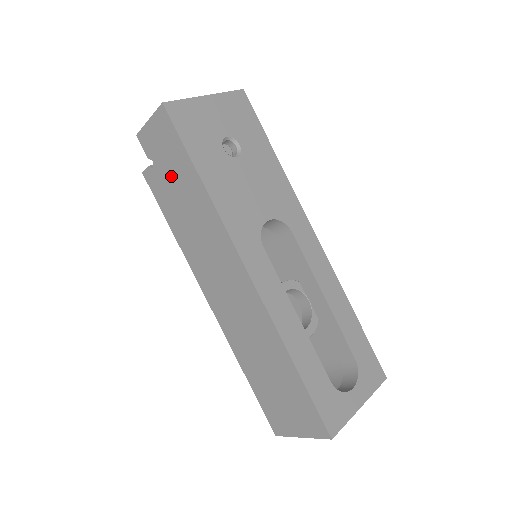
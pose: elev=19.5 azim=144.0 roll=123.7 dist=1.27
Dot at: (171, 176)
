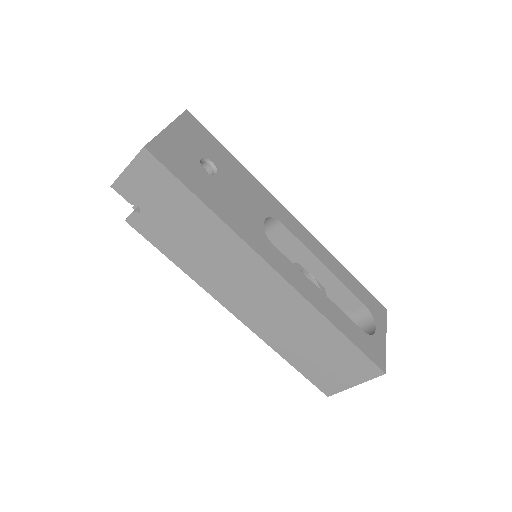
Dot at: (167, 213)
